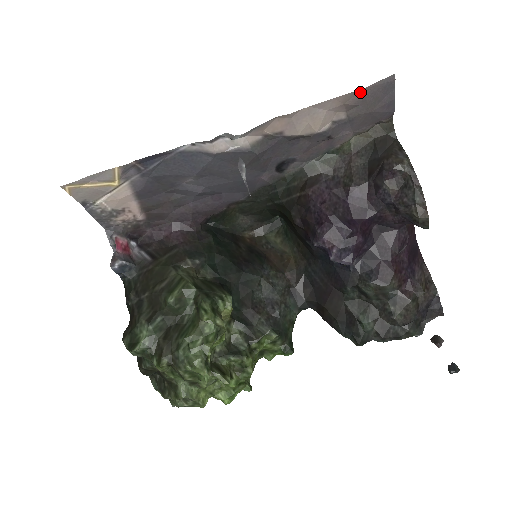
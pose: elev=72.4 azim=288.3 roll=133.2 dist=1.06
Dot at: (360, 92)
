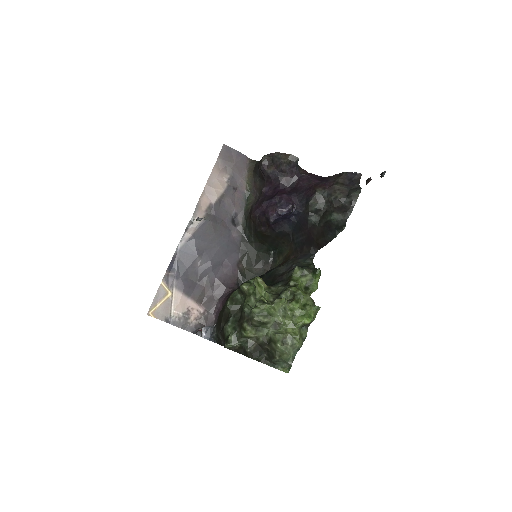
Dot at: (219, 161)
